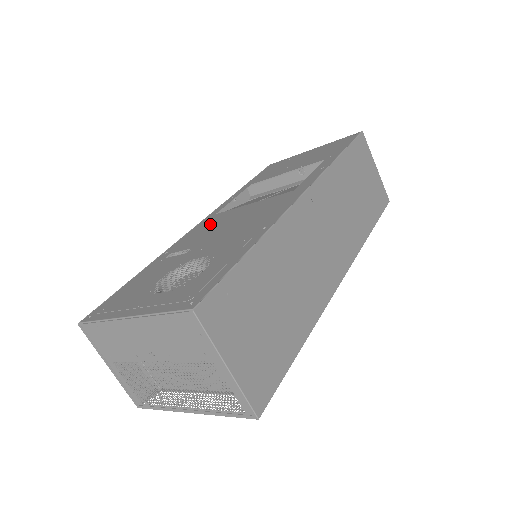
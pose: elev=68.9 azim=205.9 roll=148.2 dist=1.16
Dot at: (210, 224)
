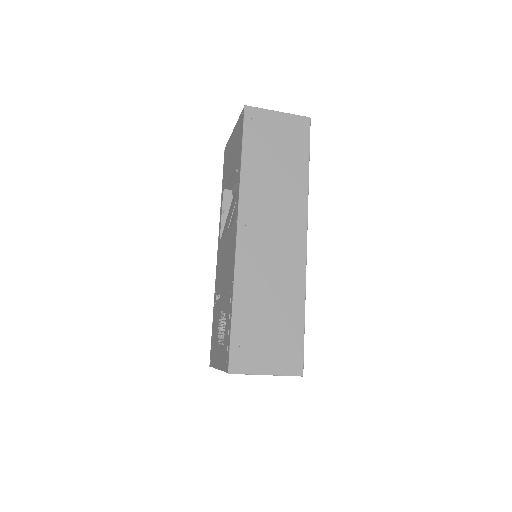
Dot at: (220, 257)
